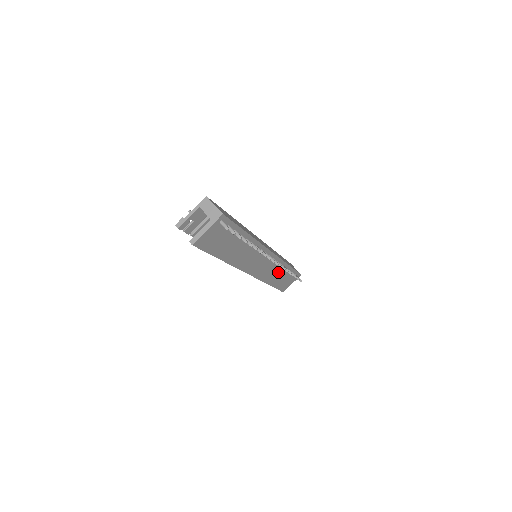
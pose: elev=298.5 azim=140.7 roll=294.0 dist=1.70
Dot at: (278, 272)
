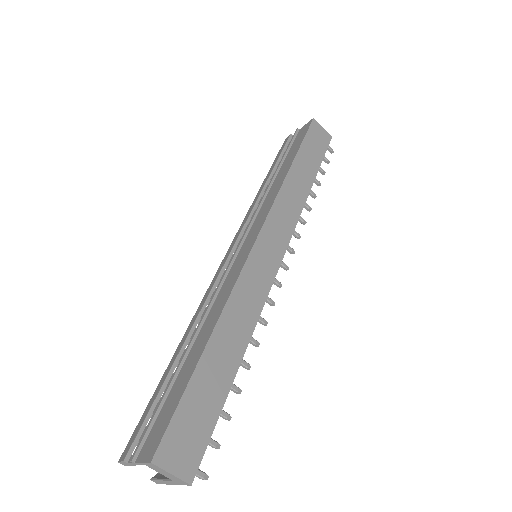
Dot at: occluded
